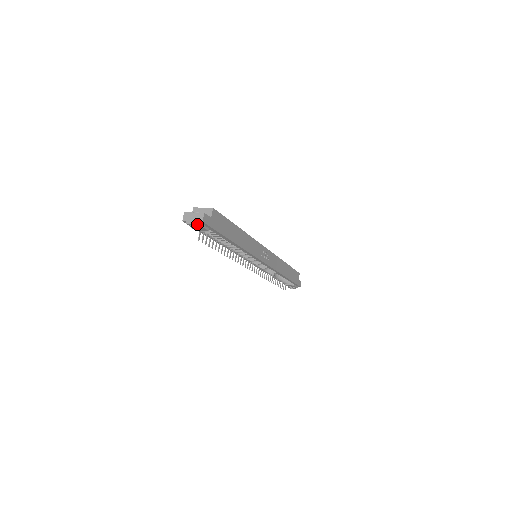
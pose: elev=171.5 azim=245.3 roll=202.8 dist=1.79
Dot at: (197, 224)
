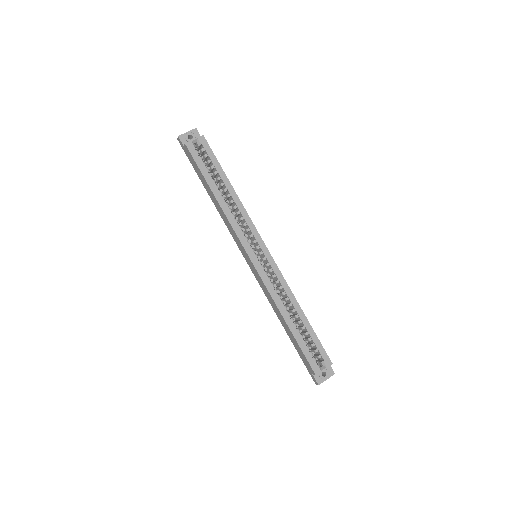
Dot at: occluded
